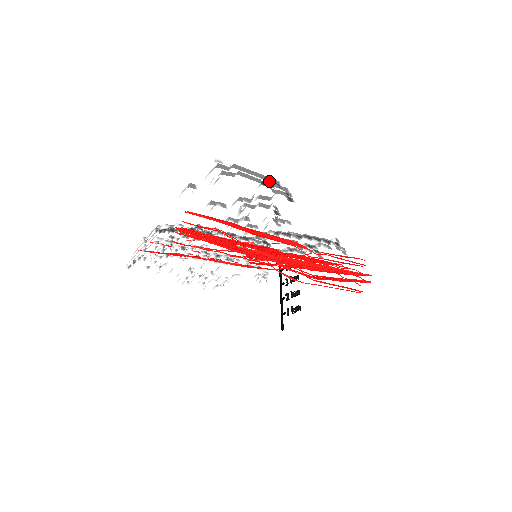
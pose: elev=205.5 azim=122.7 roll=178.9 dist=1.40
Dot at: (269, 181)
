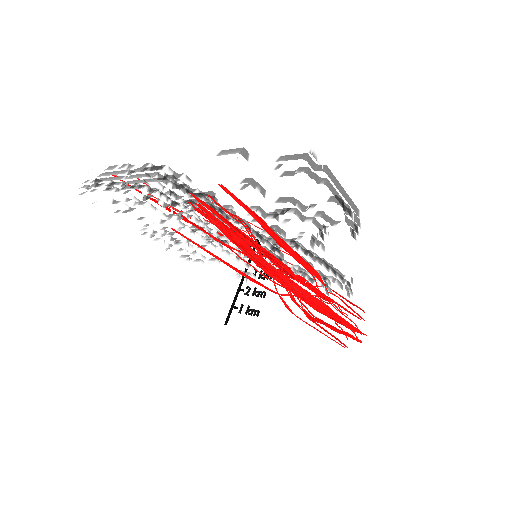
Dot at: (351, 207)
